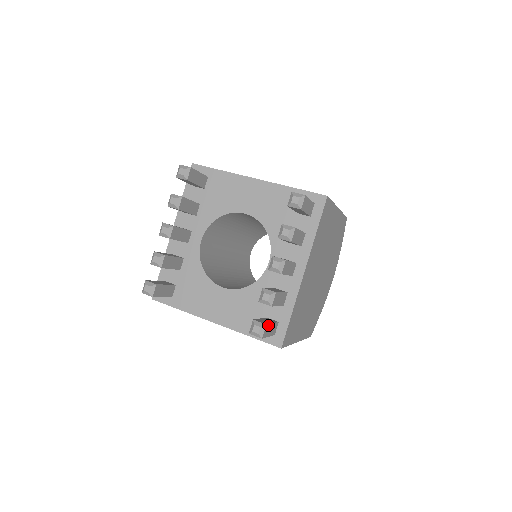
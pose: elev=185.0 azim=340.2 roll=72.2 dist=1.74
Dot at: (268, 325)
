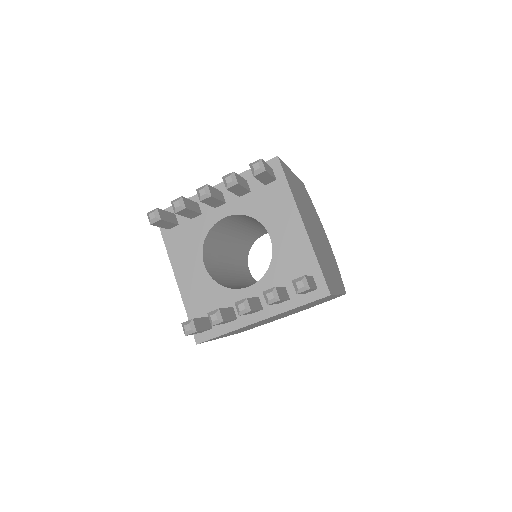
Dot at: (199, 331)
